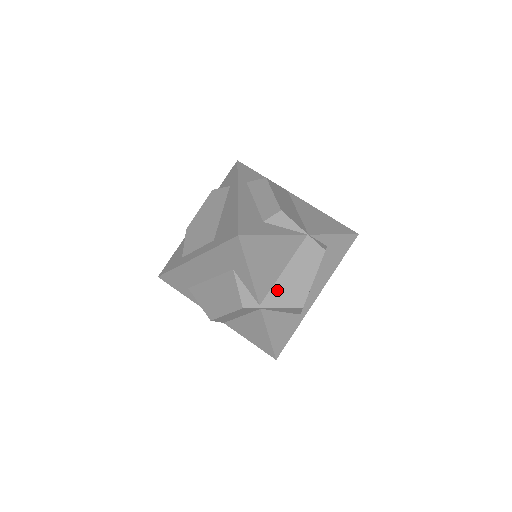
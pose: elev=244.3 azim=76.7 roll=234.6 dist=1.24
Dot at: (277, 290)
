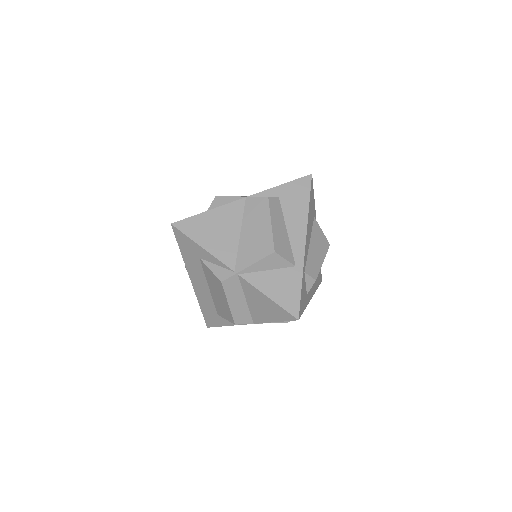
Dot at: (243, 251)
